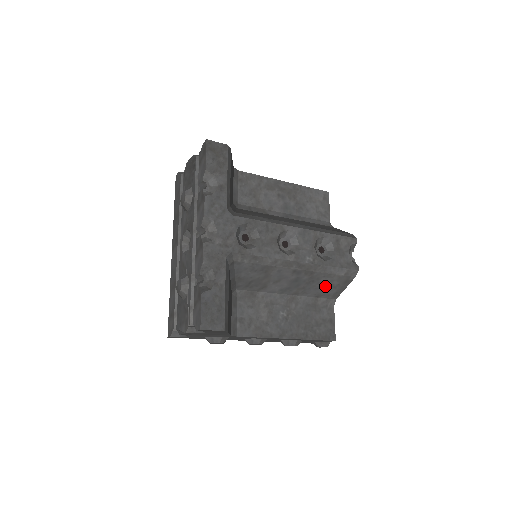
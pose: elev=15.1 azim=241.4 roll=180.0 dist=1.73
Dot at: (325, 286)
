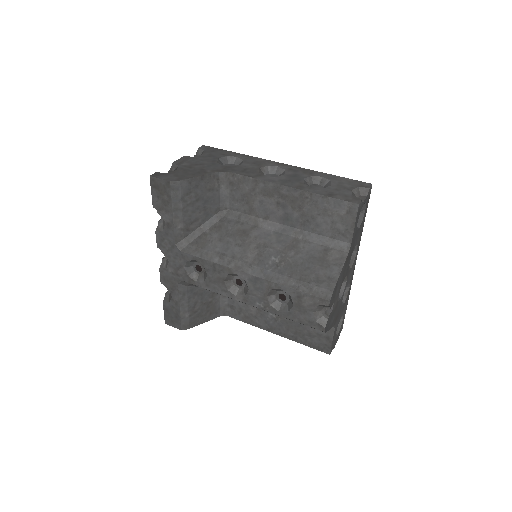
Dot at: occluded
